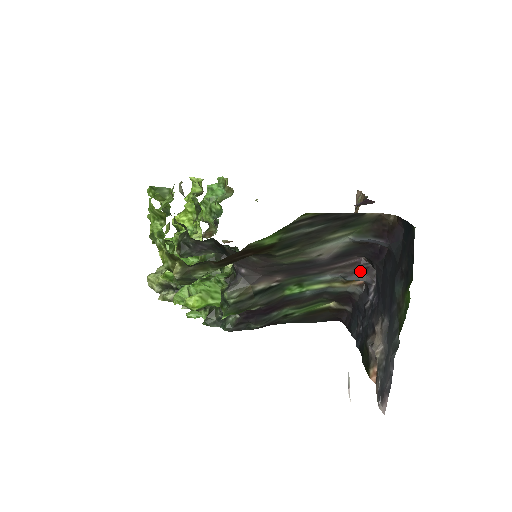
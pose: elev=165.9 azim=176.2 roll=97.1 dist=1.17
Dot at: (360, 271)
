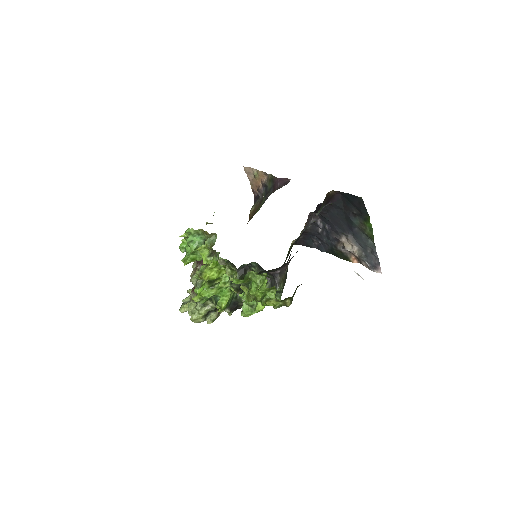
Dot at: (310, 220)
